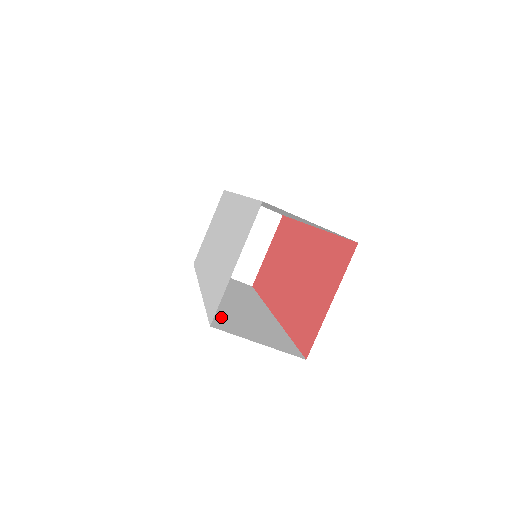
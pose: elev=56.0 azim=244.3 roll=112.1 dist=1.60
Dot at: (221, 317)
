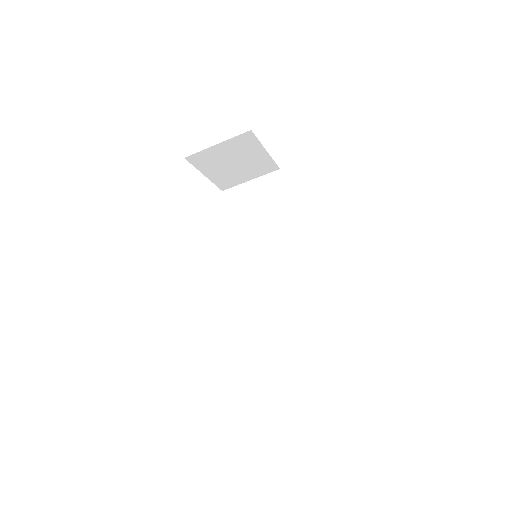
Dot at: (264, 339)
